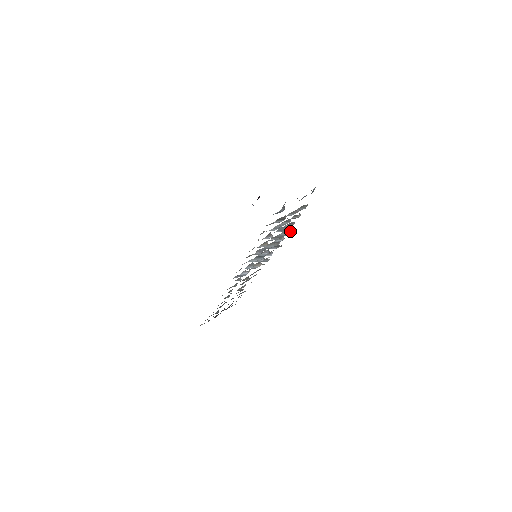
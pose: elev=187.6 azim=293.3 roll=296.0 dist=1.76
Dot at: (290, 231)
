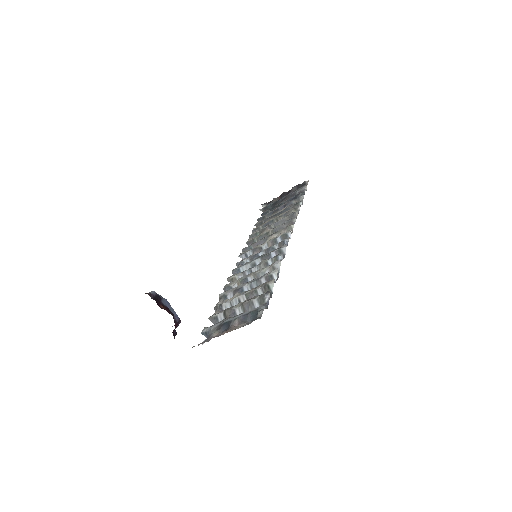
Dot at: occluded
